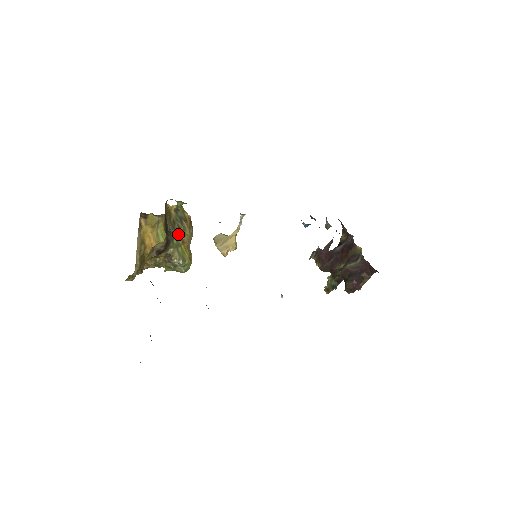
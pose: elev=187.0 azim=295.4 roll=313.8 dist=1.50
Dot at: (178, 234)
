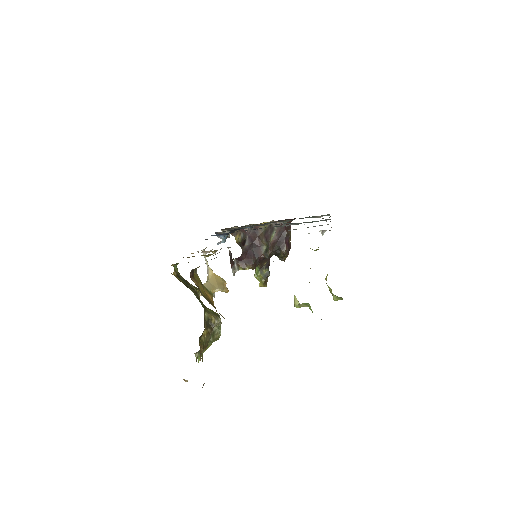
Dot at: (197, 296)
